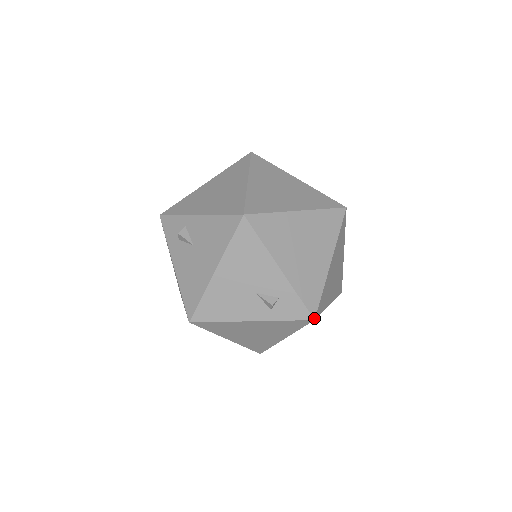
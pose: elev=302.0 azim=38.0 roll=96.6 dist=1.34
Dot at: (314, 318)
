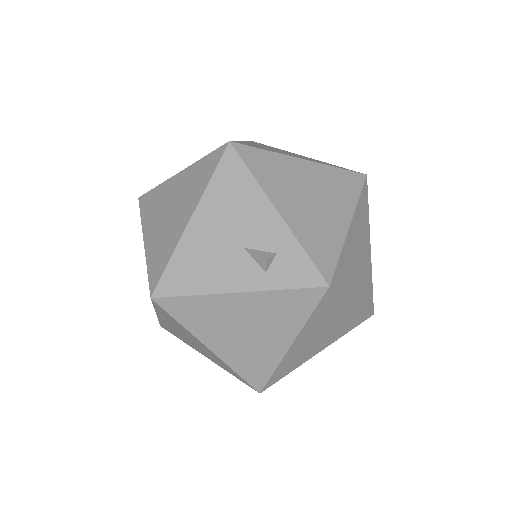
Dot at: (328, 284)
